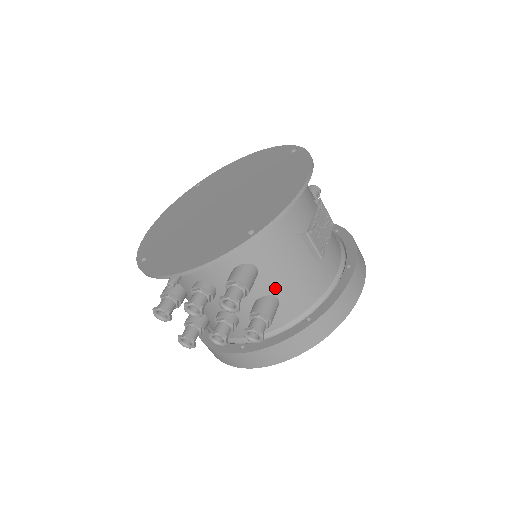
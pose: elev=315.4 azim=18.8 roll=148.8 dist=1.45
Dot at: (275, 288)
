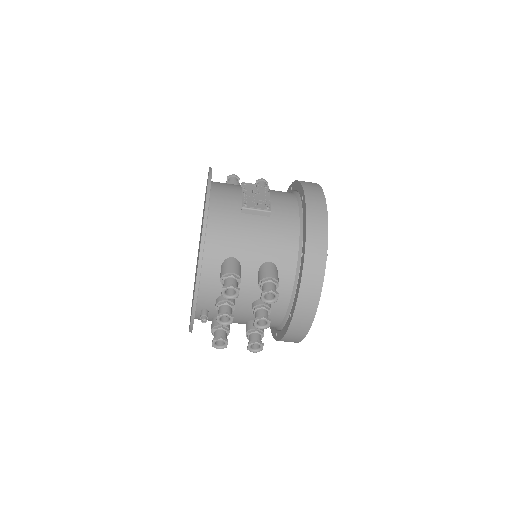
Dot at: (259, 258)
